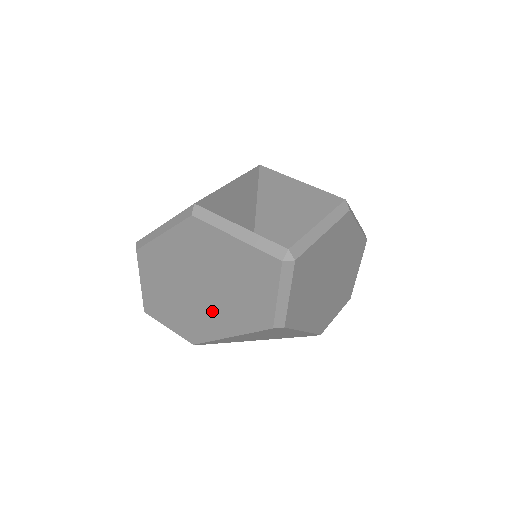
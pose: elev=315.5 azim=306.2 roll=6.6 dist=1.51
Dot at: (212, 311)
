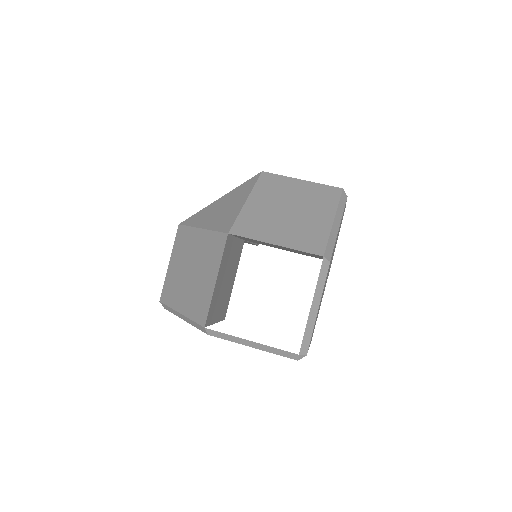
Dot at: occluded
